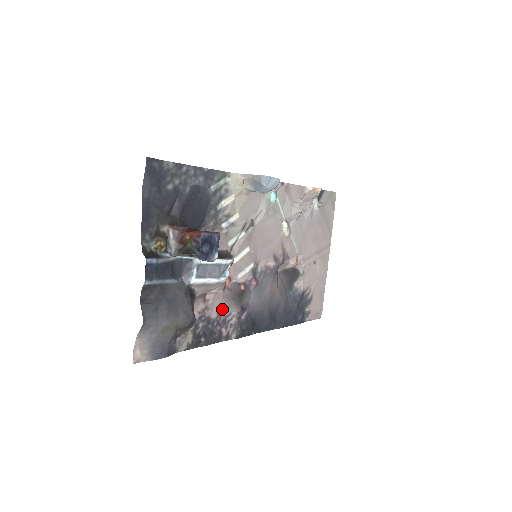
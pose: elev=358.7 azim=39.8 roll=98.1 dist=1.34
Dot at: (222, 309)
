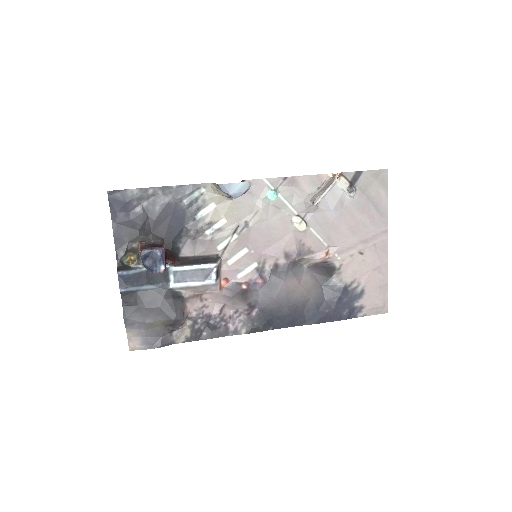
Dot at: (227, 306)
